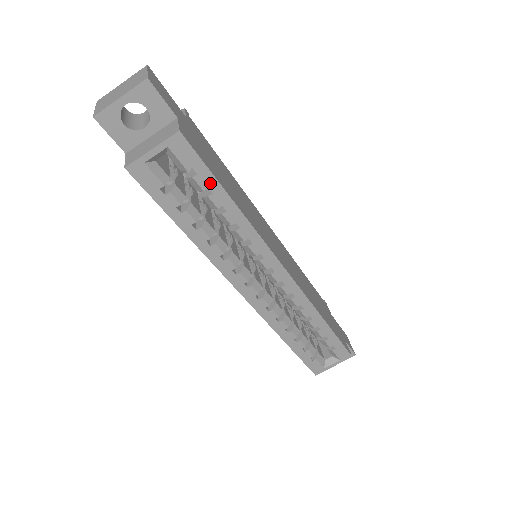
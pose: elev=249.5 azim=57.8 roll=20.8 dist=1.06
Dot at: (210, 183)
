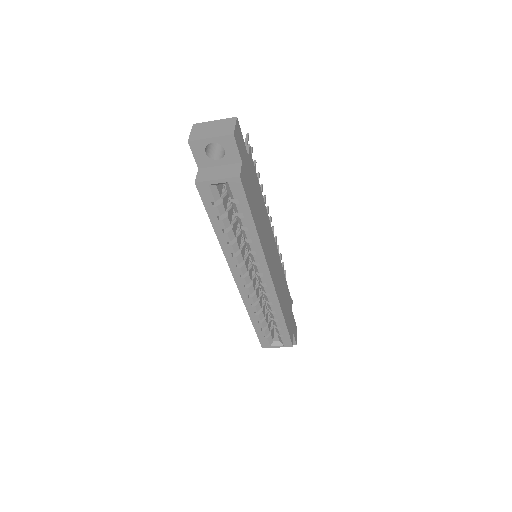
Dot at: (245, 211)
